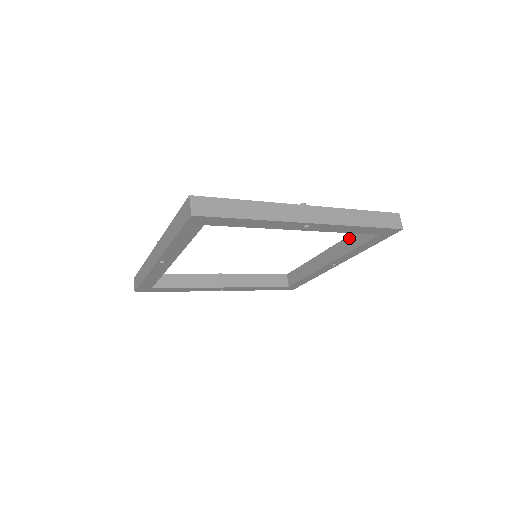
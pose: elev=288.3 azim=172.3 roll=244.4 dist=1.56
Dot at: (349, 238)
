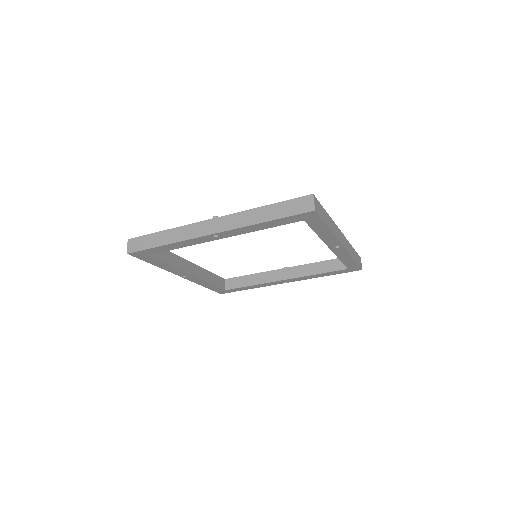
Dot at: occluded
